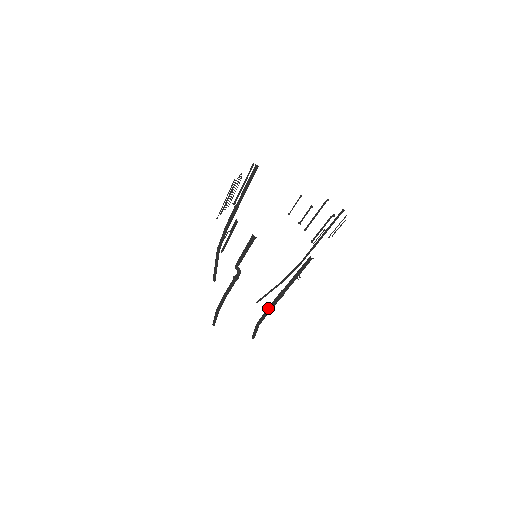
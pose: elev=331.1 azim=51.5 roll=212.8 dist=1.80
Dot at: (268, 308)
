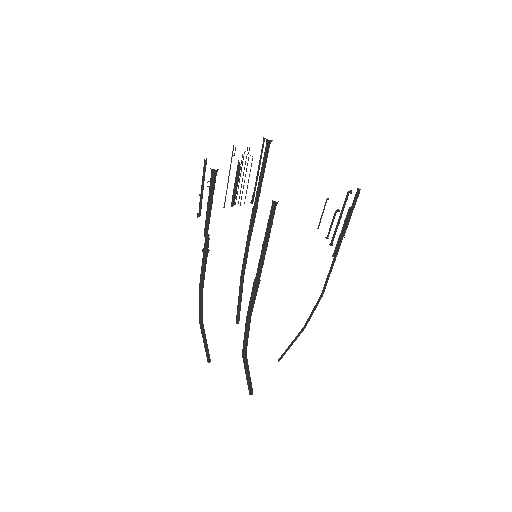
Dot at: occluded
